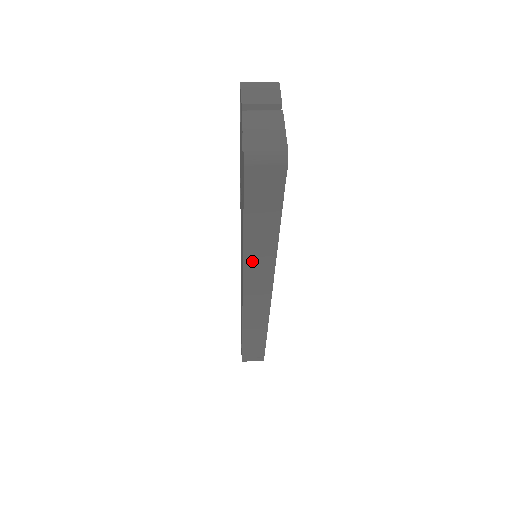
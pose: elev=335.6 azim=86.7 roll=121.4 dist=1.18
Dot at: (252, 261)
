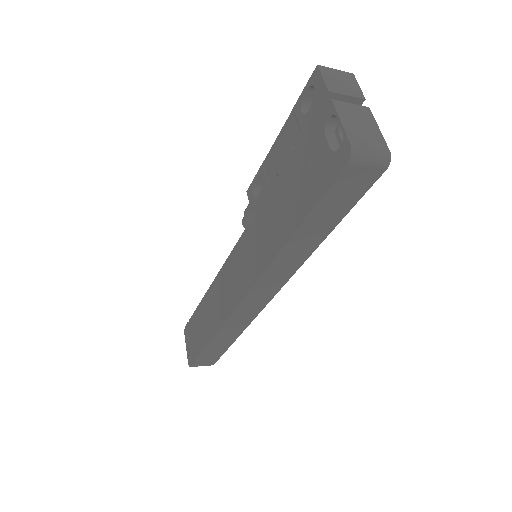
Dot at: (279, 264)
